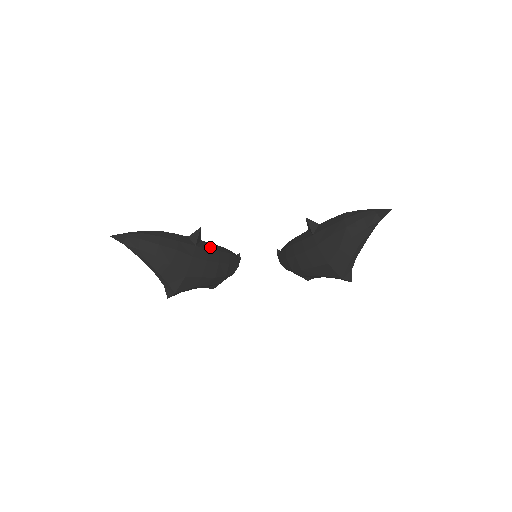
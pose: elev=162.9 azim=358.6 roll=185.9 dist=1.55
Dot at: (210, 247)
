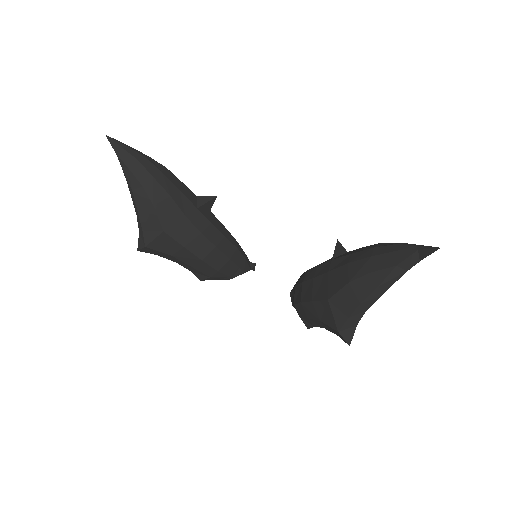
Dot at: (216, 224)
